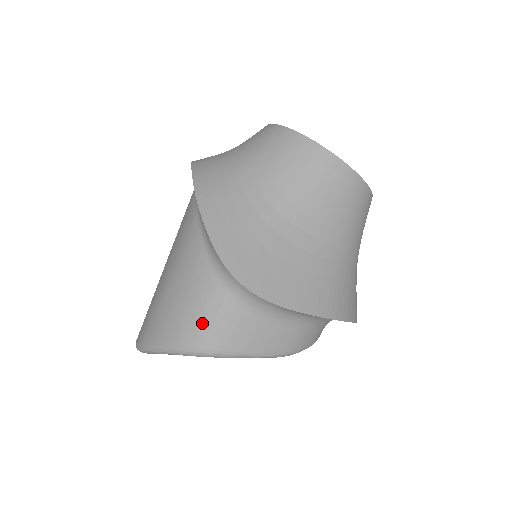
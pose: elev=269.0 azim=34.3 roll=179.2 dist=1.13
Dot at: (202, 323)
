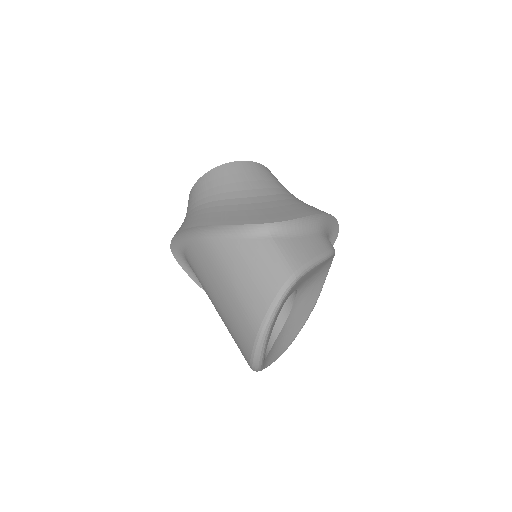
Dot at: (275, 264)
